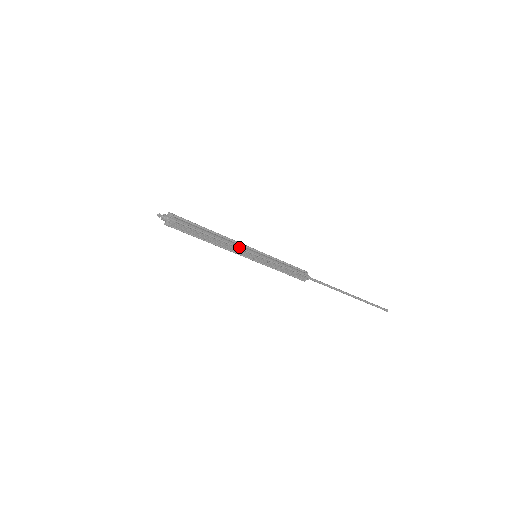
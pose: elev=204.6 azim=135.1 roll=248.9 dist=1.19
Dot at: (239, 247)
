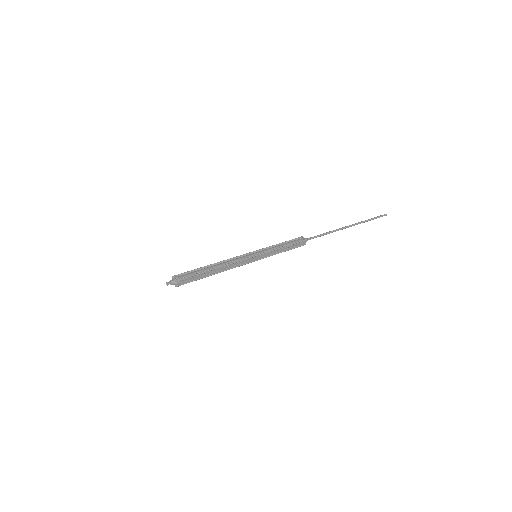
Dot at: (239, 260)
